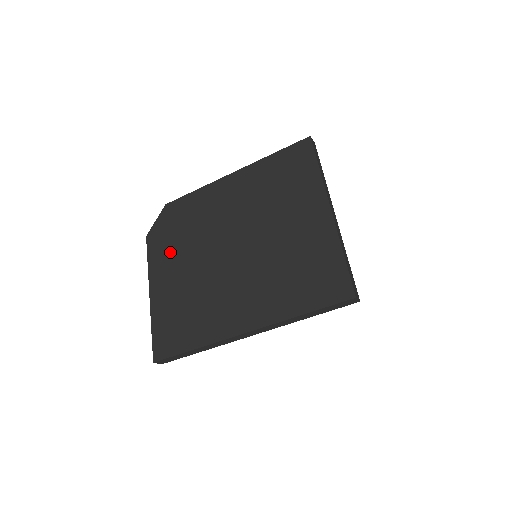
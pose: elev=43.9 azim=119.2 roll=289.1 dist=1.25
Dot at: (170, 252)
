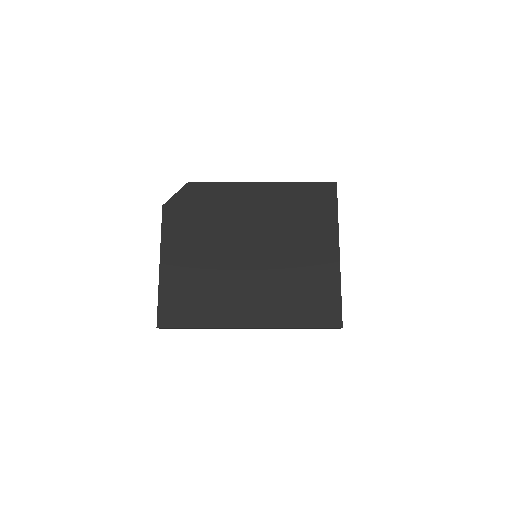
Dot at: (187, 232)
